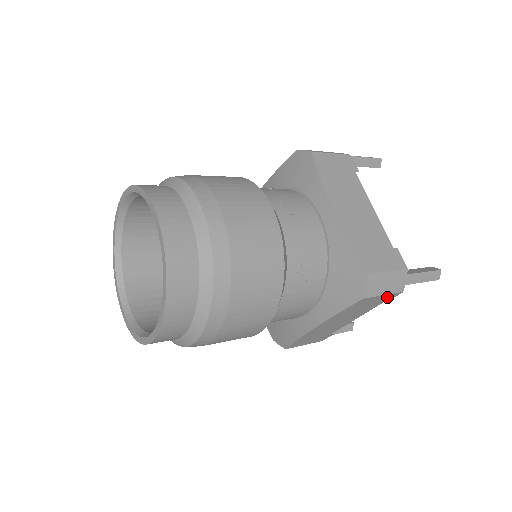
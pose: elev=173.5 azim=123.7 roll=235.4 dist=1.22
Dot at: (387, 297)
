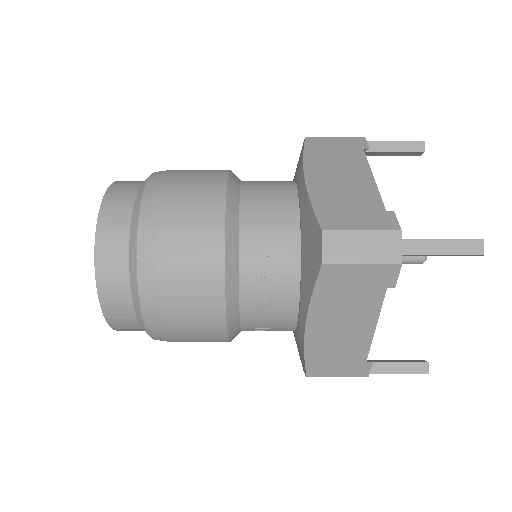
Dot at: occluded
